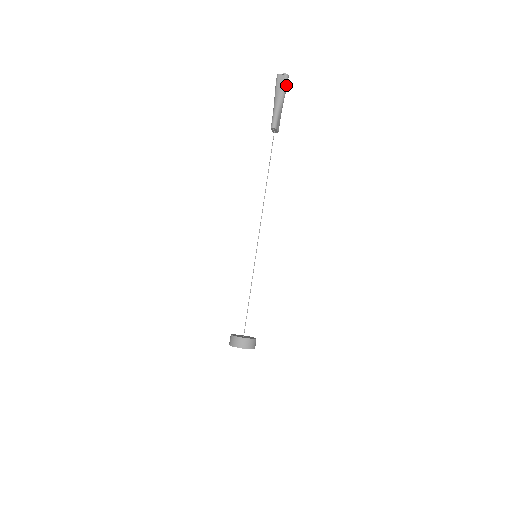
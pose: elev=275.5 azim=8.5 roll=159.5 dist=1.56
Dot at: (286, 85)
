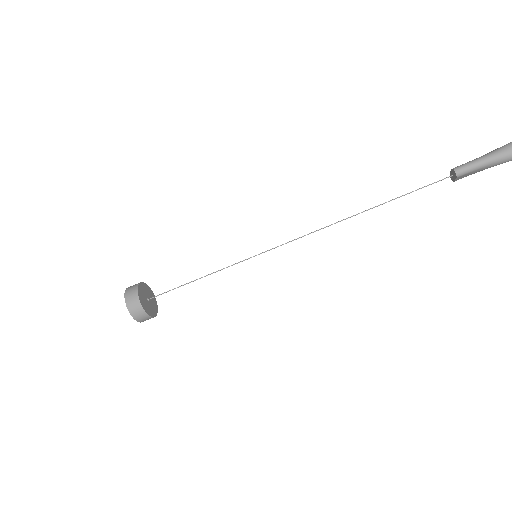
Dot at: out of frame
